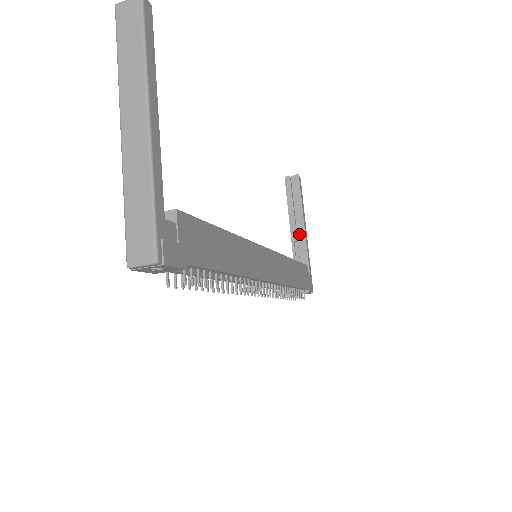
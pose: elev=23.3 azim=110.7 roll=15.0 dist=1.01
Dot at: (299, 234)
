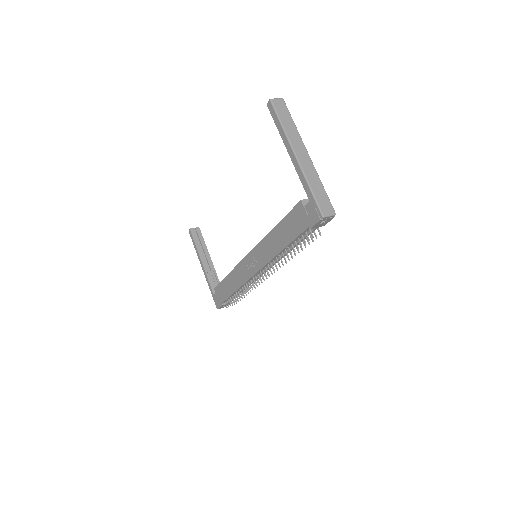
Dot at: (208, 267)
